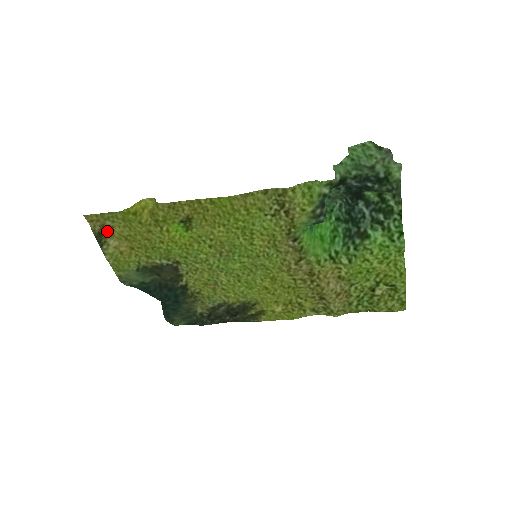
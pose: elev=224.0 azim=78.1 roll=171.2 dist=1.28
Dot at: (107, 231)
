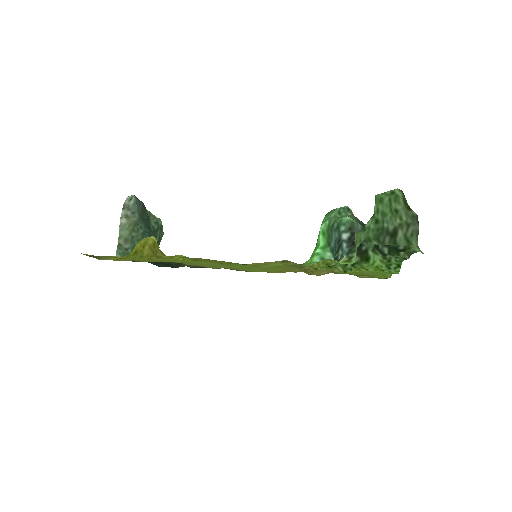
Dot at: occluded
